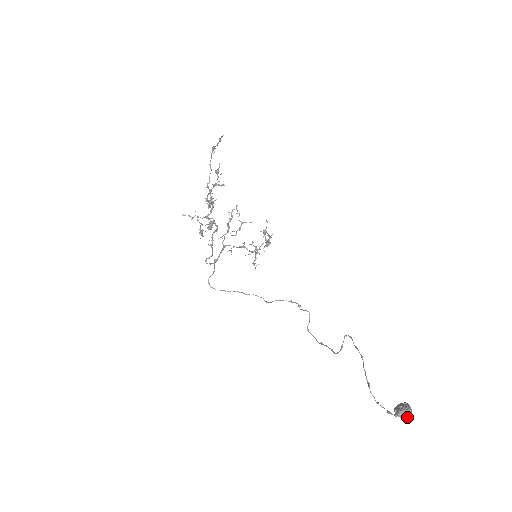
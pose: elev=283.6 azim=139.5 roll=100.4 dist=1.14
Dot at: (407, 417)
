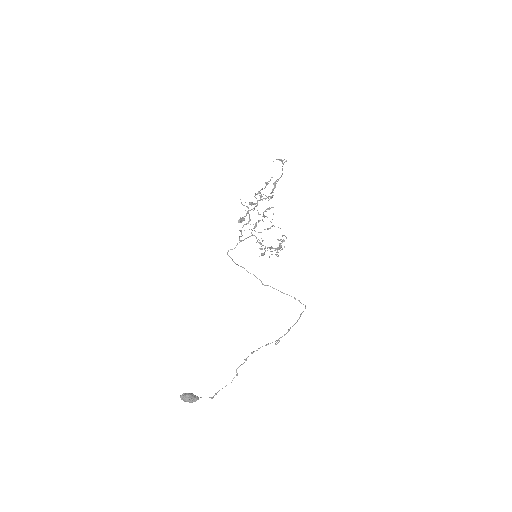
Dot at: (185, 401)
